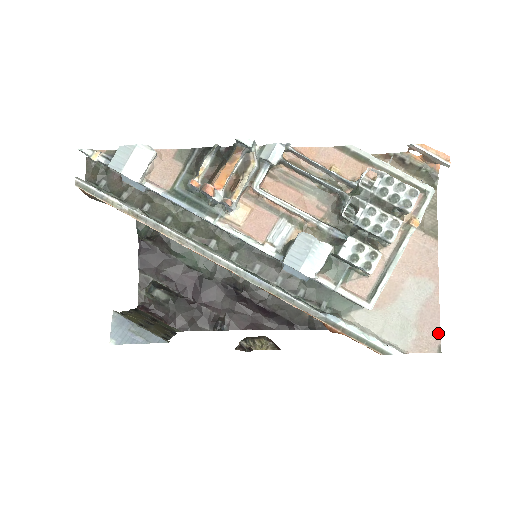
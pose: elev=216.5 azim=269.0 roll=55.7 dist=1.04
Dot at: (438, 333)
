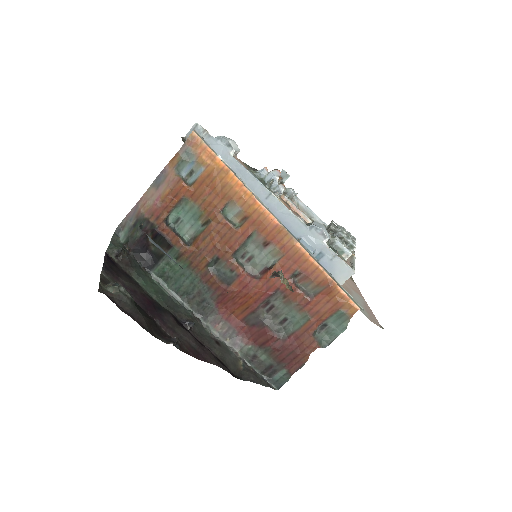
Dot at: (377, 320)
